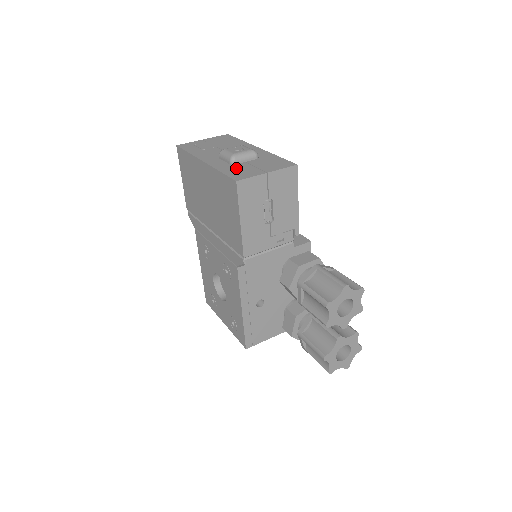
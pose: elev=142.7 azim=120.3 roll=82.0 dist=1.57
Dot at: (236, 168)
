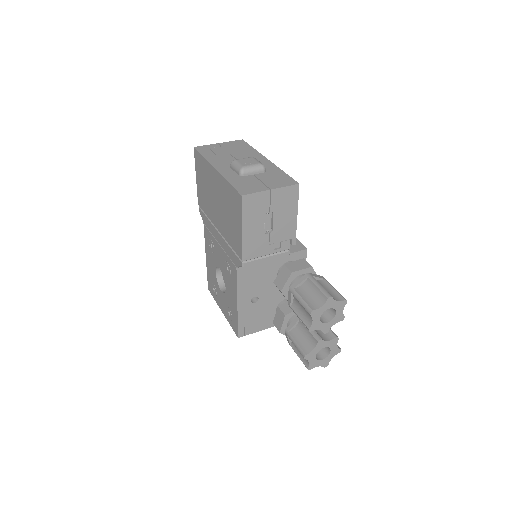
Dot at: (244, 181)
